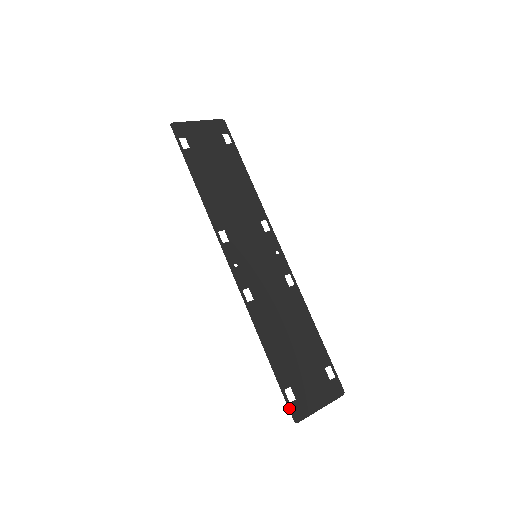
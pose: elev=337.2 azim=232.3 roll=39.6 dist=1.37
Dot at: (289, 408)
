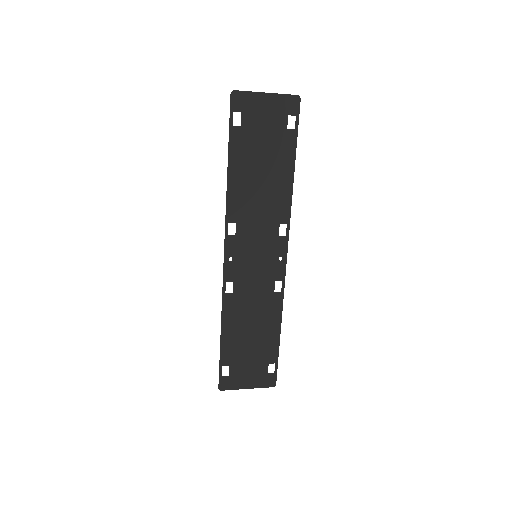
Dot at: (219, 379)
